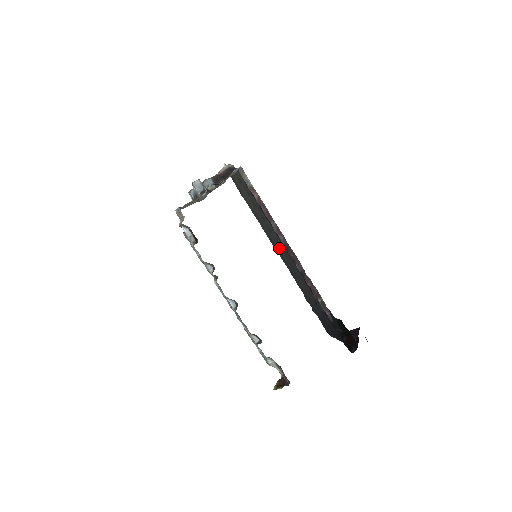
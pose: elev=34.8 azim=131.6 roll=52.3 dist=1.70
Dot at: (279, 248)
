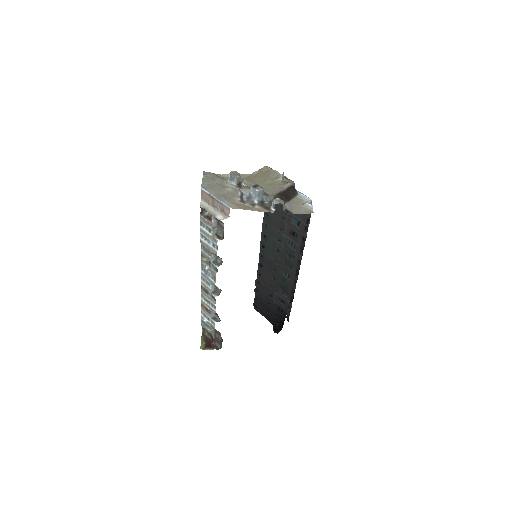
Dot at: (272, 250)
